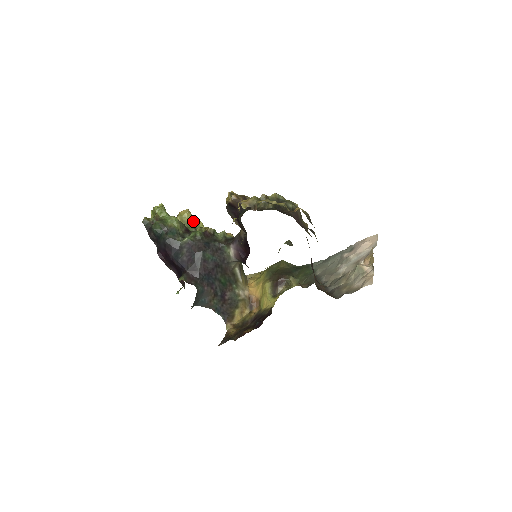
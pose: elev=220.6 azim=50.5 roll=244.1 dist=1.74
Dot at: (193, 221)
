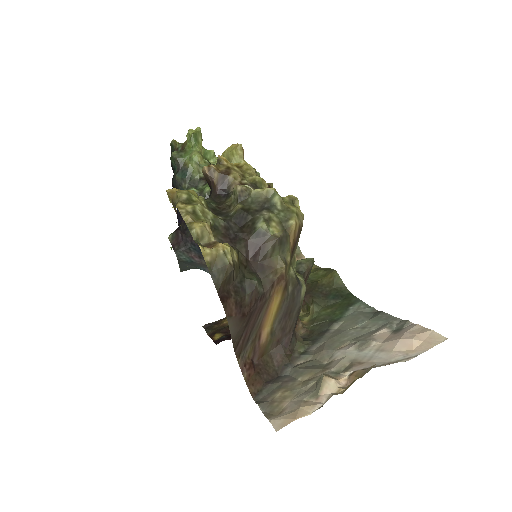
Dot at: occluded
